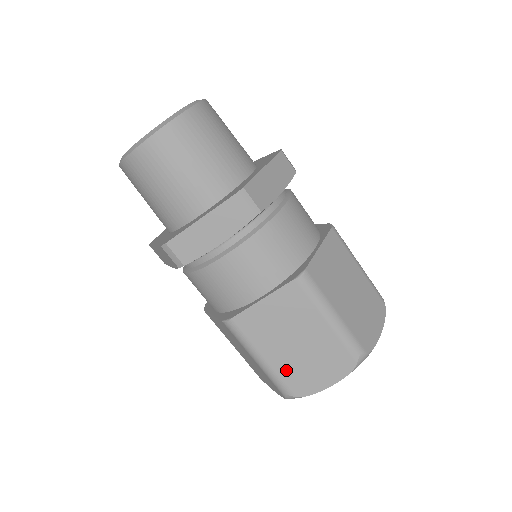
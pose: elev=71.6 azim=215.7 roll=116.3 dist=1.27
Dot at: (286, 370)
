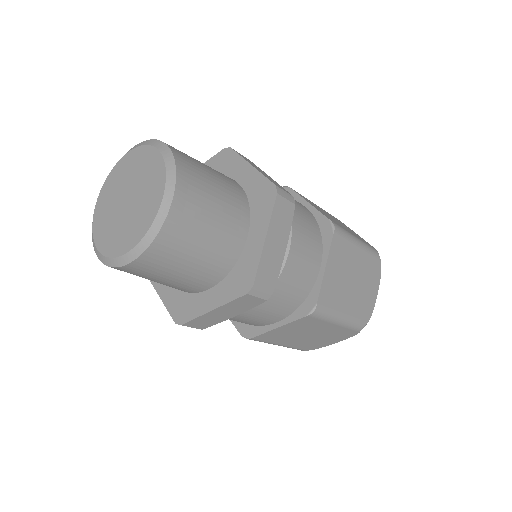
Dot at: occluded
